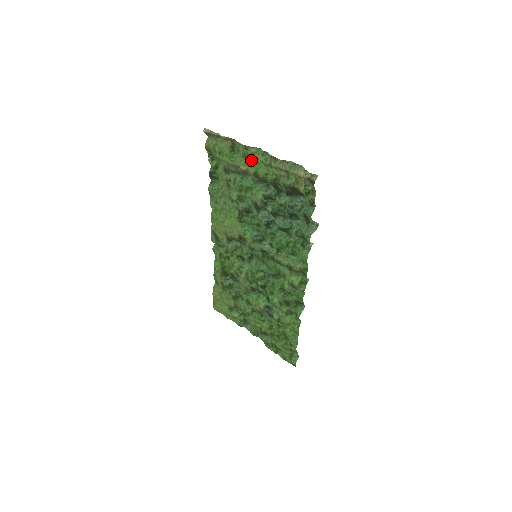
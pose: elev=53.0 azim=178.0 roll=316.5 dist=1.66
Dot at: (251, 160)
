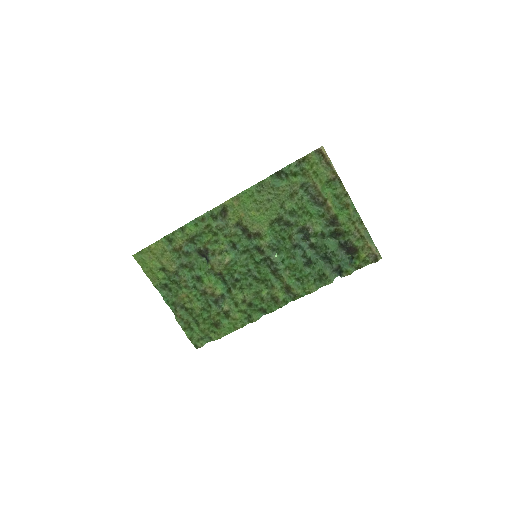
Dot at: (337, 203)
